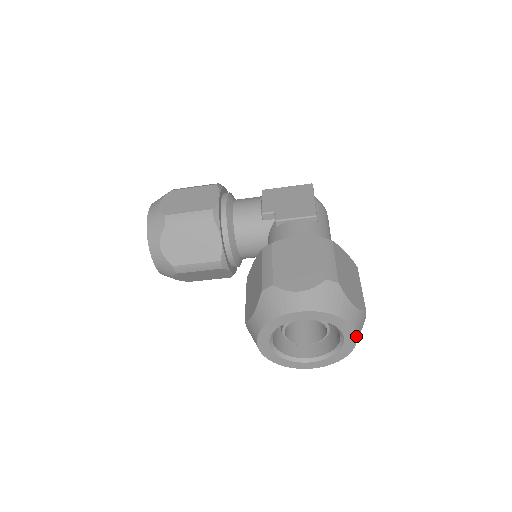
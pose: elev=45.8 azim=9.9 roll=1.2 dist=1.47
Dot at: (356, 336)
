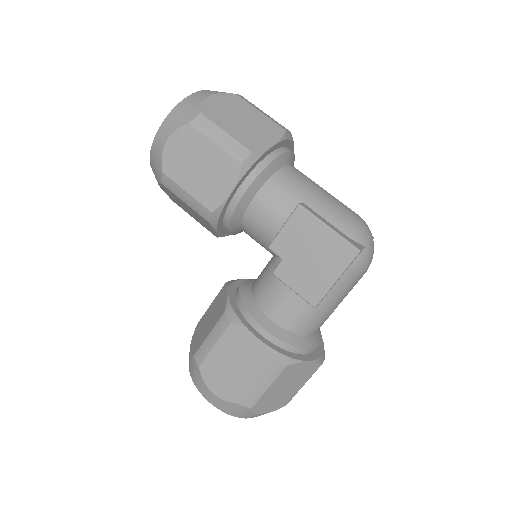
Dot at: occluded
